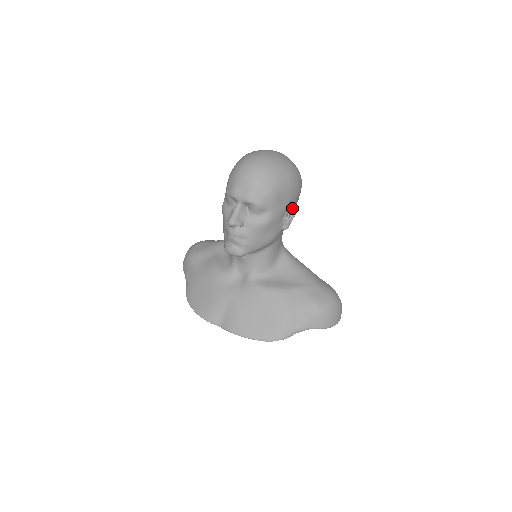
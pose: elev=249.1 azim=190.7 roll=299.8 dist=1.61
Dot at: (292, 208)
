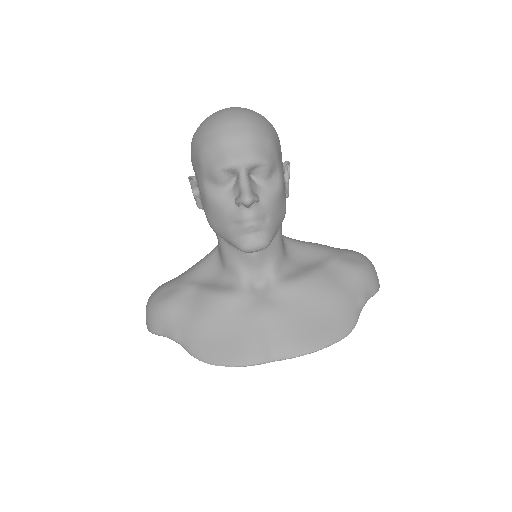
Dot at: (284, 168)
